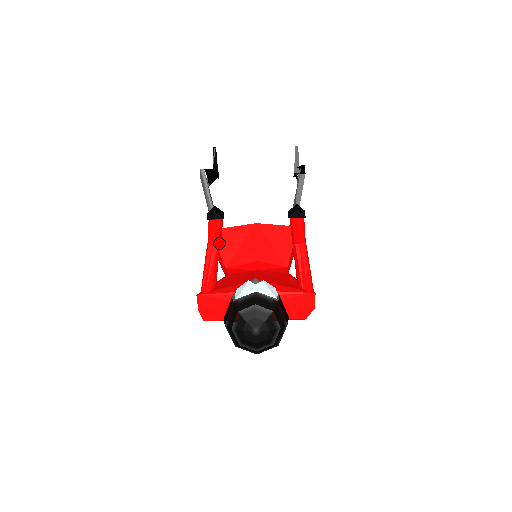
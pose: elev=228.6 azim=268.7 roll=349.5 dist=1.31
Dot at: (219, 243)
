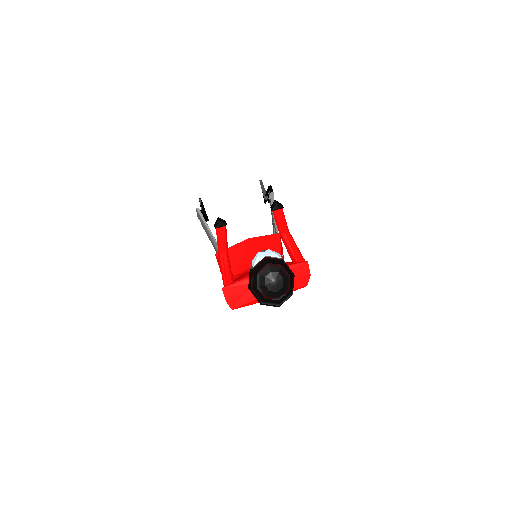
Dot at: (227, 250)
